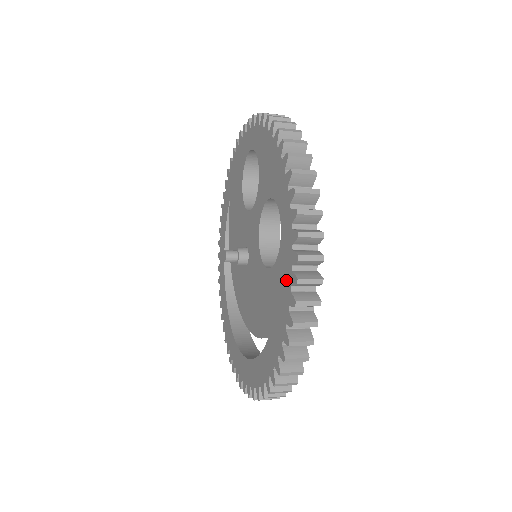
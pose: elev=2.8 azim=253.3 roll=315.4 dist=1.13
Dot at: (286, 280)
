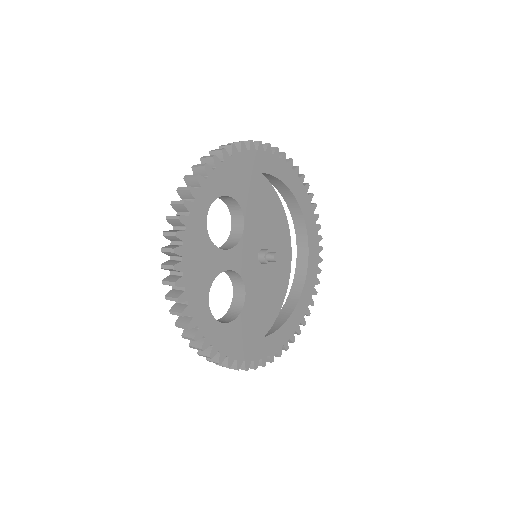
Dot at: occluded
